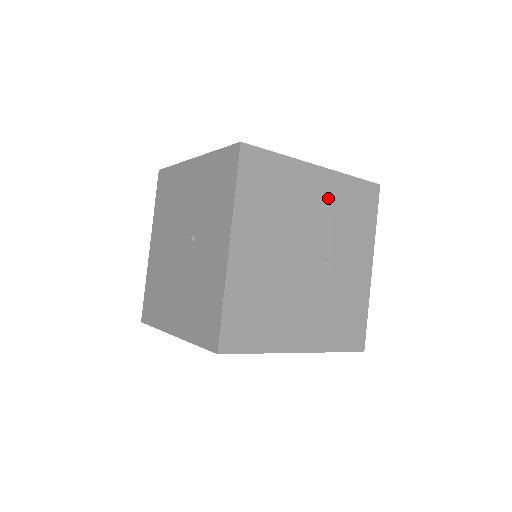
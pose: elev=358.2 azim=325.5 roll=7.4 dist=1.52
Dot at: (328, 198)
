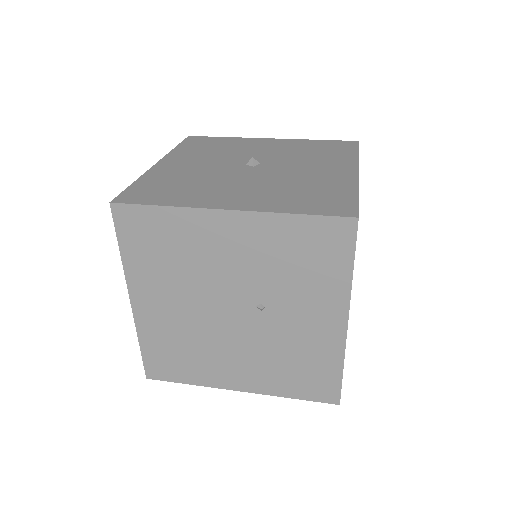
Dot at: occluded
